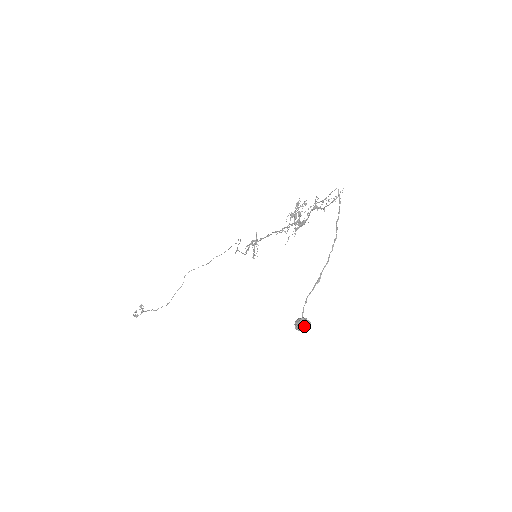
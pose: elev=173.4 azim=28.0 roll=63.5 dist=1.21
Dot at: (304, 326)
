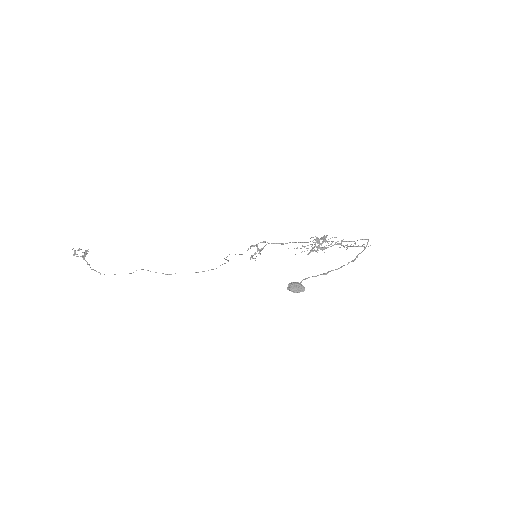
Dot at: (298, 288)
